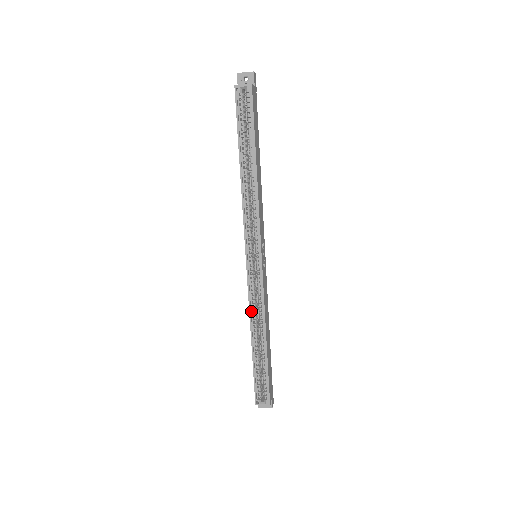
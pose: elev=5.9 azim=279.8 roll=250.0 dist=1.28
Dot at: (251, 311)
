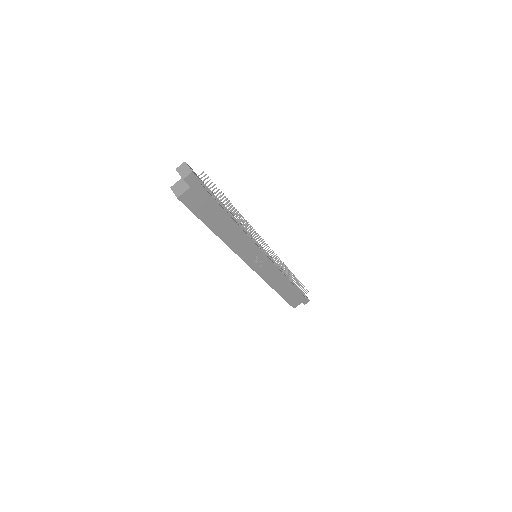
Dot at: occluded
